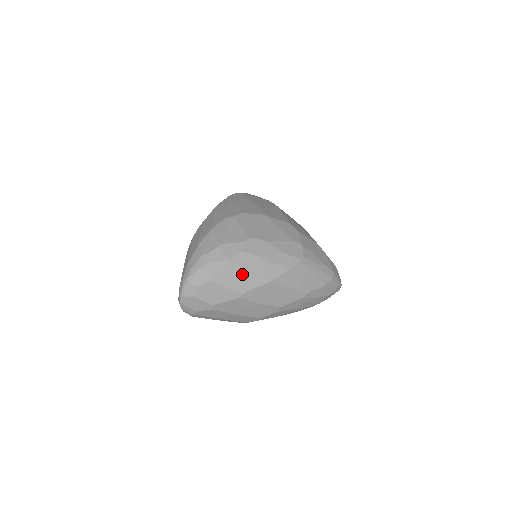
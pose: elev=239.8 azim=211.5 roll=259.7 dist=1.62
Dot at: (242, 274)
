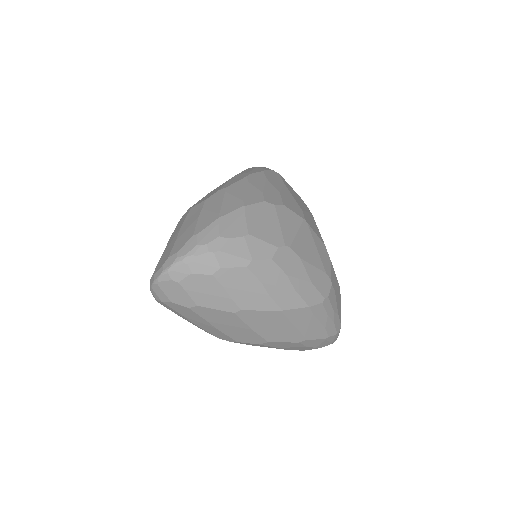
Dot at: (256, 286)
